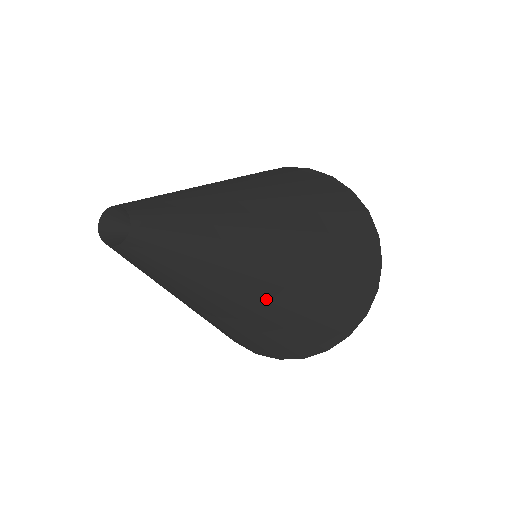
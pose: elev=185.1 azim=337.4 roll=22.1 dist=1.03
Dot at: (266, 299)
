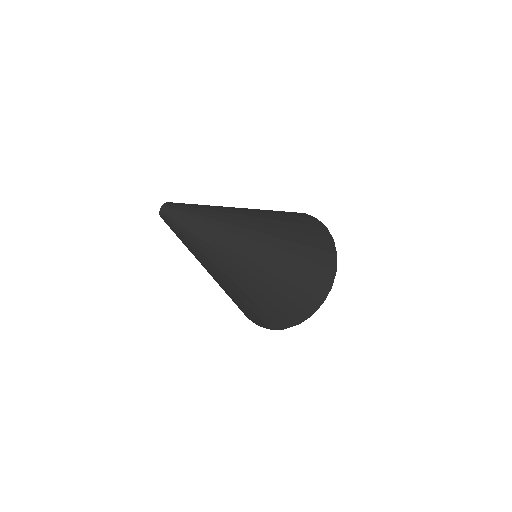
Dot at: (258, 232)
